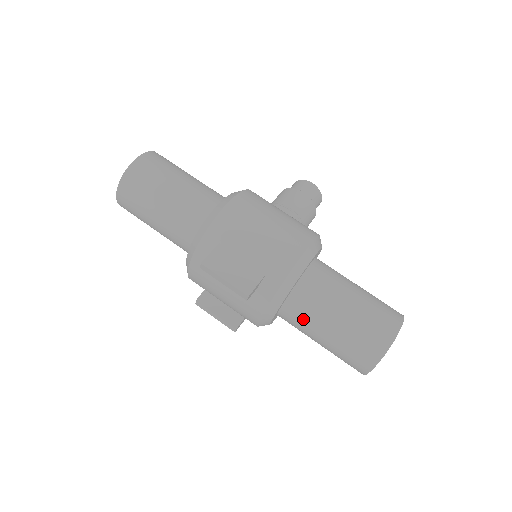
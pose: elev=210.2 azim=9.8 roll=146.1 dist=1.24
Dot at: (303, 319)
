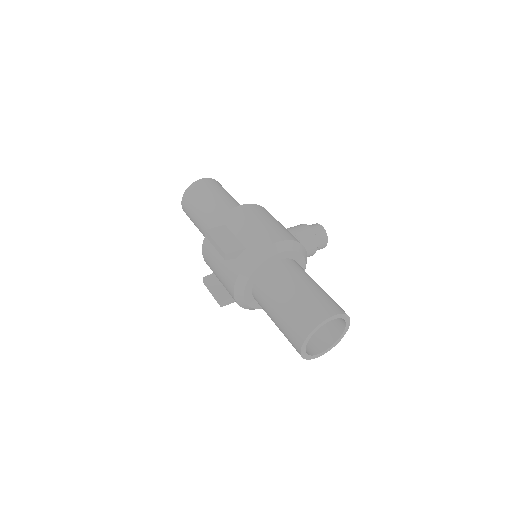
Dot at: (265, 294)
